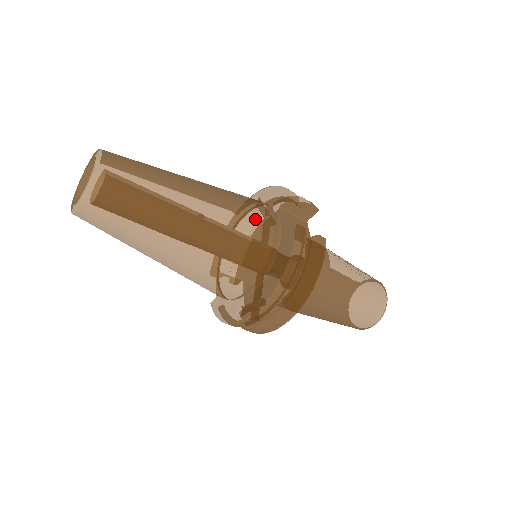
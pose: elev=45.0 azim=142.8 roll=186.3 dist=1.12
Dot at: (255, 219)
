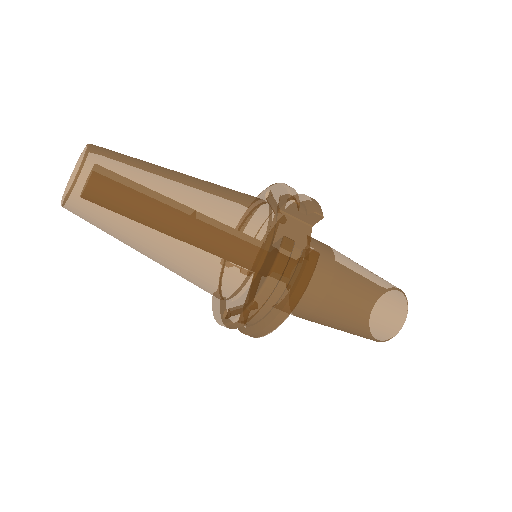
Dot at: (243, 225)
